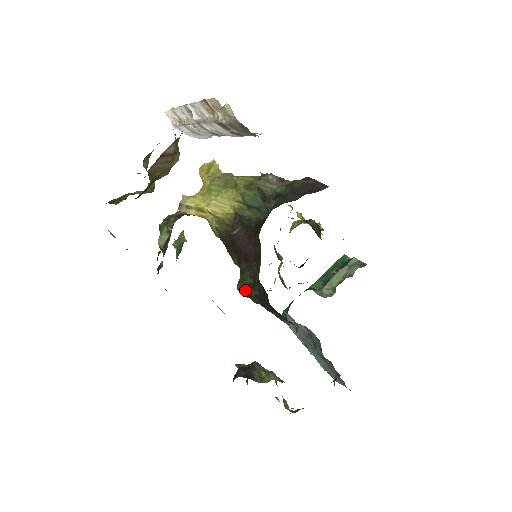
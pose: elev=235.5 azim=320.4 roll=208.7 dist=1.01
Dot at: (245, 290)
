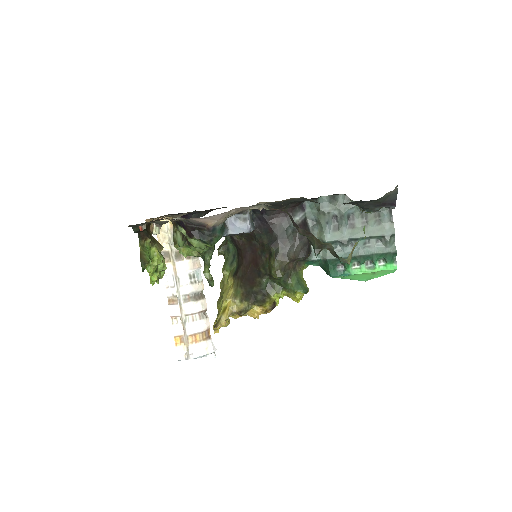
Dot at: (272, 261)
